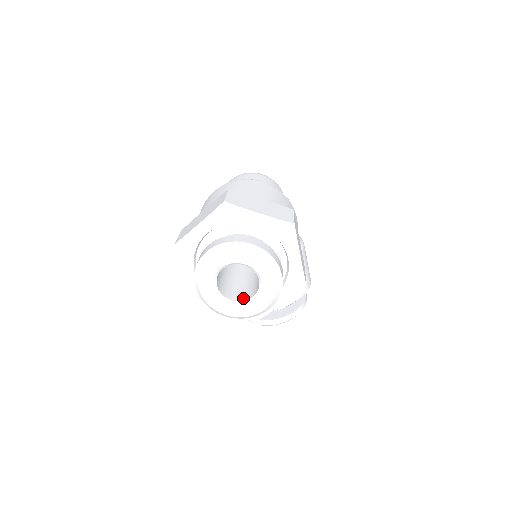
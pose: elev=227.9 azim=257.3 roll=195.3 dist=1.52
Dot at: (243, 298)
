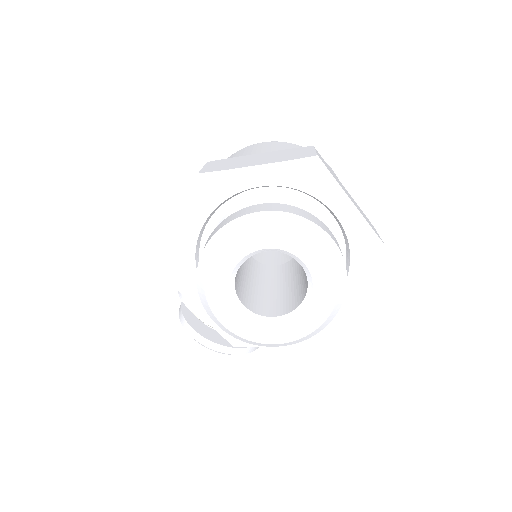
Dot at: (259, 310)
